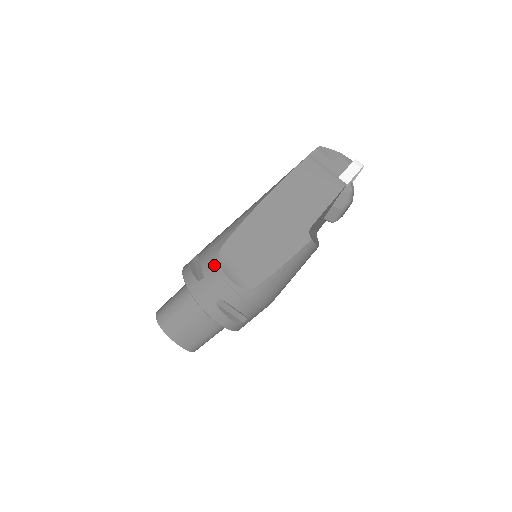
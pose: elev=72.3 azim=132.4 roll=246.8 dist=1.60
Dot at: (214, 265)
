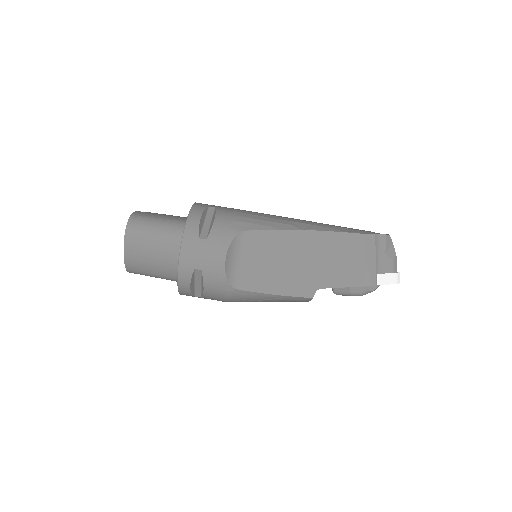
Dot at: (225, 239)
